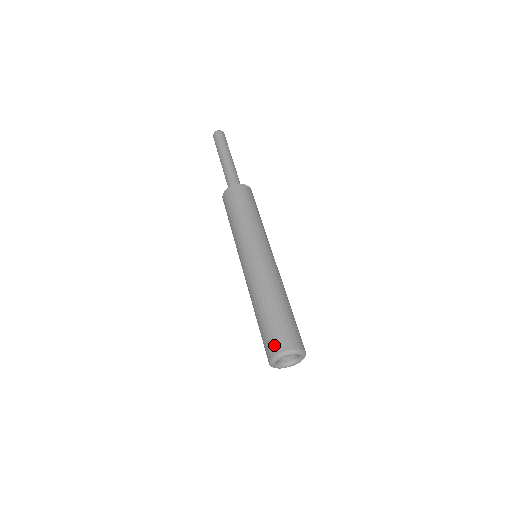
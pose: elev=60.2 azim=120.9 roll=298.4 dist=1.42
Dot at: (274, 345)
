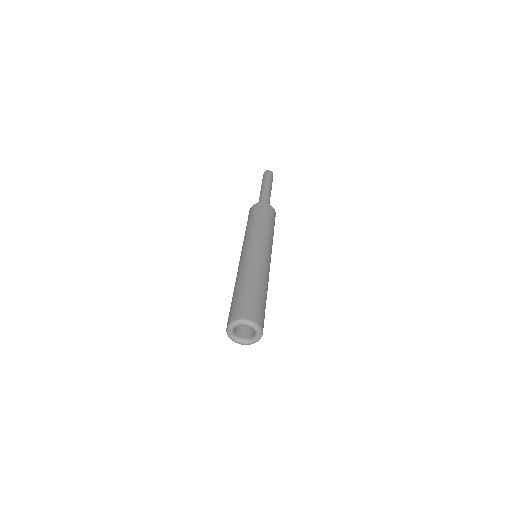
Dot at: (229, 318)
